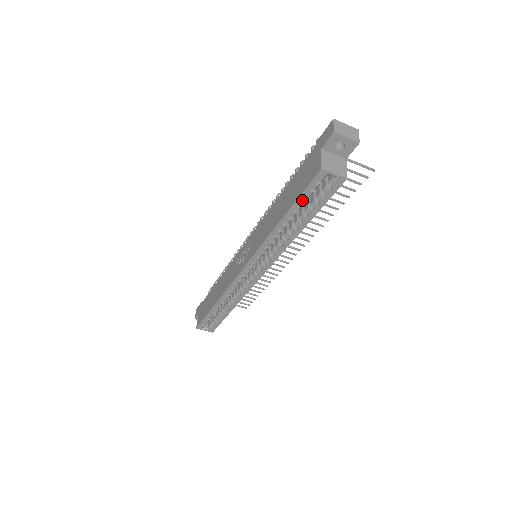
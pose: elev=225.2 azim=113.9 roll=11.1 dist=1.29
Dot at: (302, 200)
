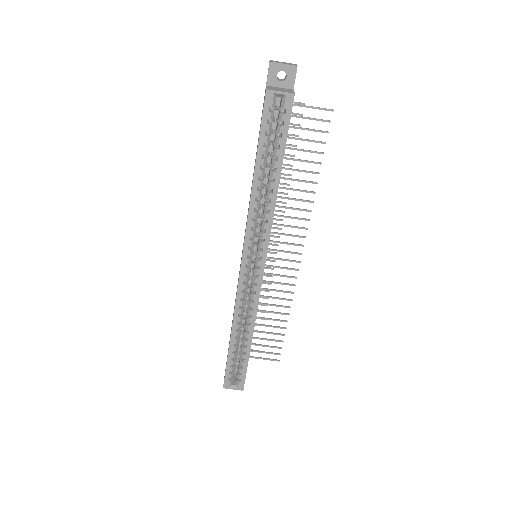
Dot at: (264, 138)
